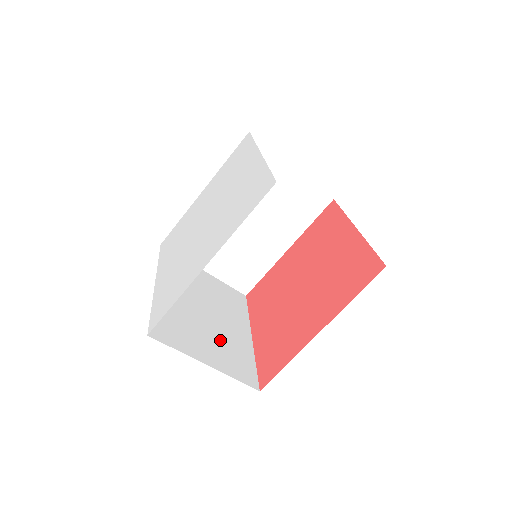
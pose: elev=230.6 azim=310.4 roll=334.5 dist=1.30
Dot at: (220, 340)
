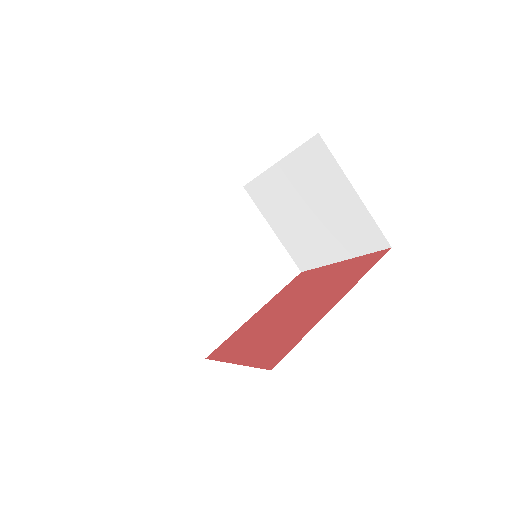
Dot at: occluded
